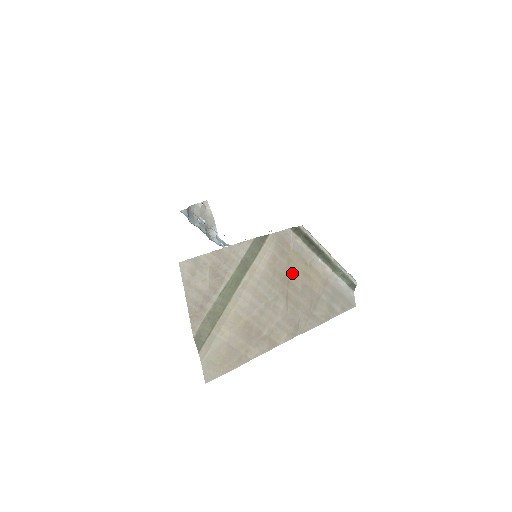
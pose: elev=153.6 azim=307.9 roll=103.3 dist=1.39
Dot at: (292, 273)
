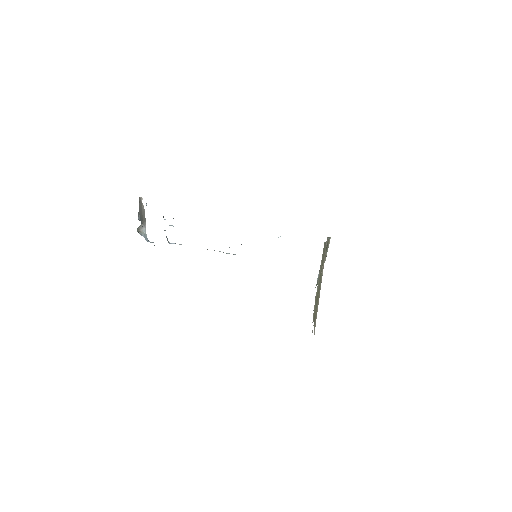
Dot at: occluded
